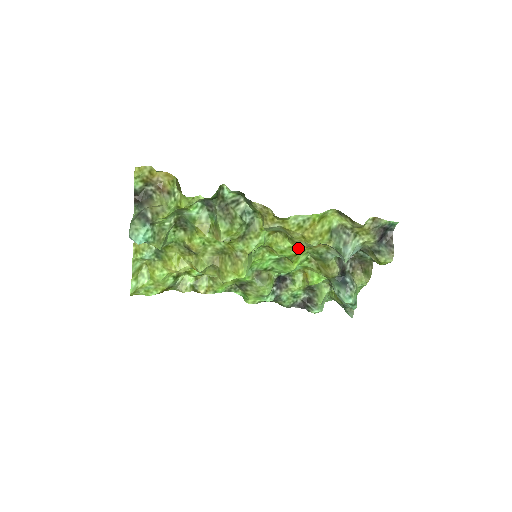
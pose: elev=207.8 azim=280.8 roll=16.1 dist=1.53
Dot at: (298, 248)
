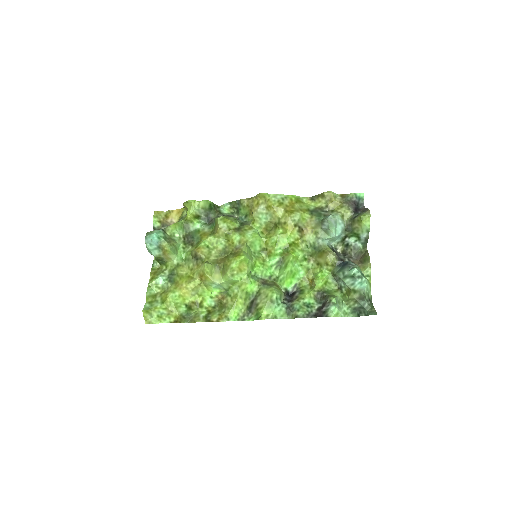
Dot at: (288, 232)
